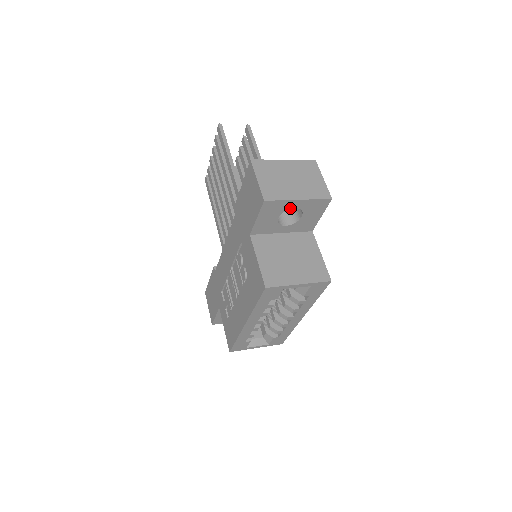
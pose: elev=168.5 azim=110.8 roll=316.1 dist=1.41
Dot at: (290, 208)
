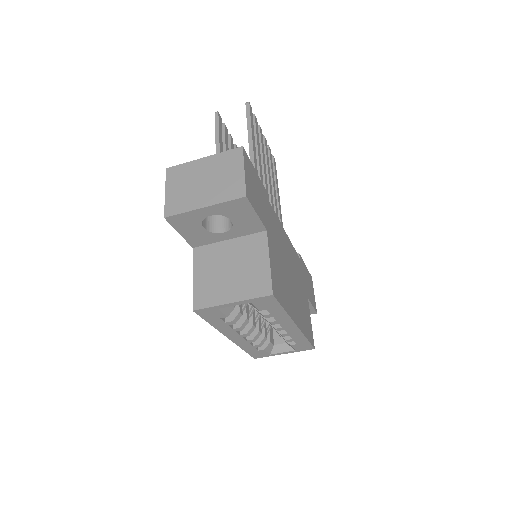
Dot at: (205, 217)
